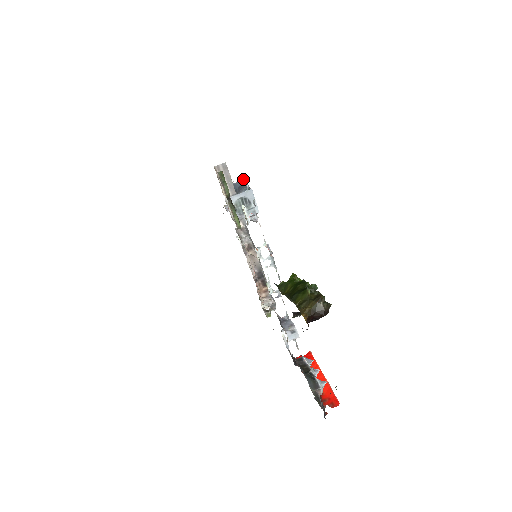
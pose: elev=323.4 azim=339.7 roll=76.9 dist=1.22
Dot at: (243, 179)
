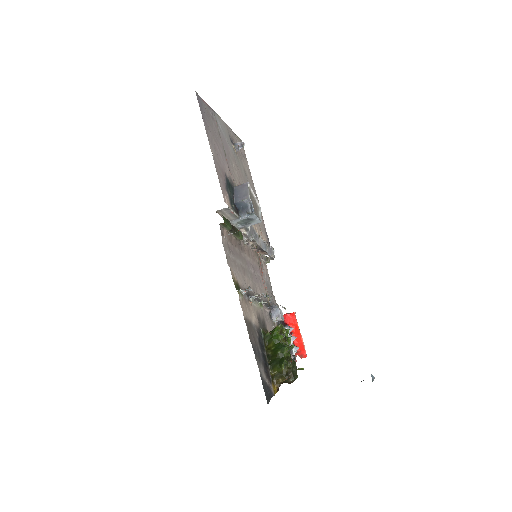
Dot at: (247, 198)
